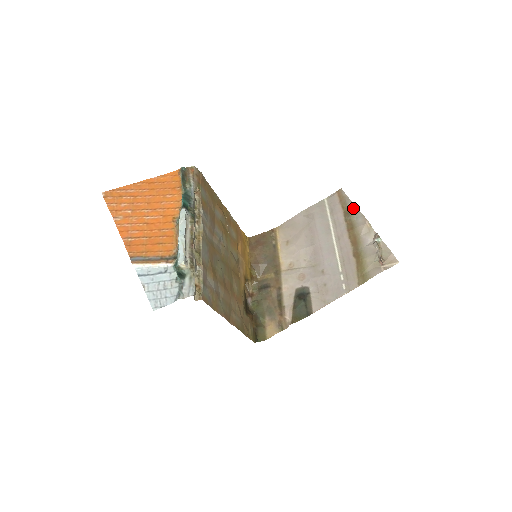
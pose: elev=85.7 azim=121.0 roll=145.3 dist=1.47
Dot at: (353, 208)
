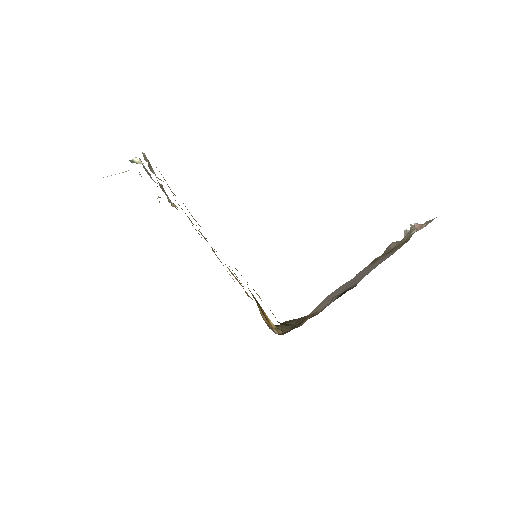
Dot at: occluded
